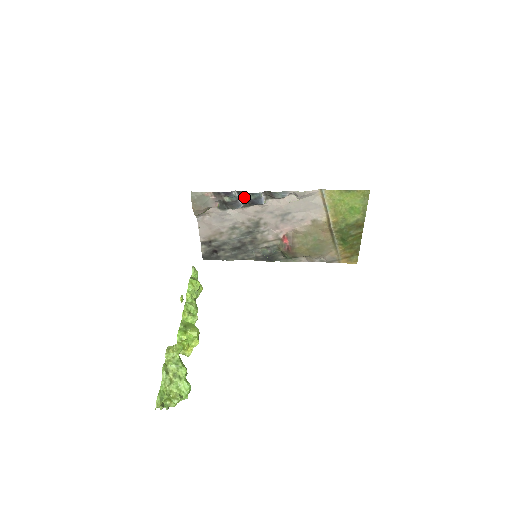
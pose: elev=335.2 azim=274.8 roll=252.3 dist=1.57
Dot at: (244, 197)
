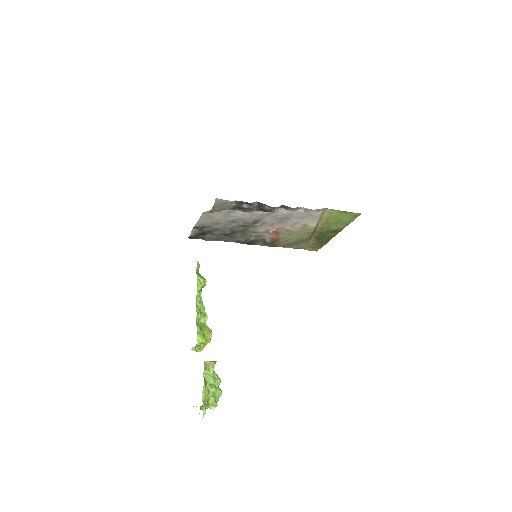
Dot at: (261, 207)
